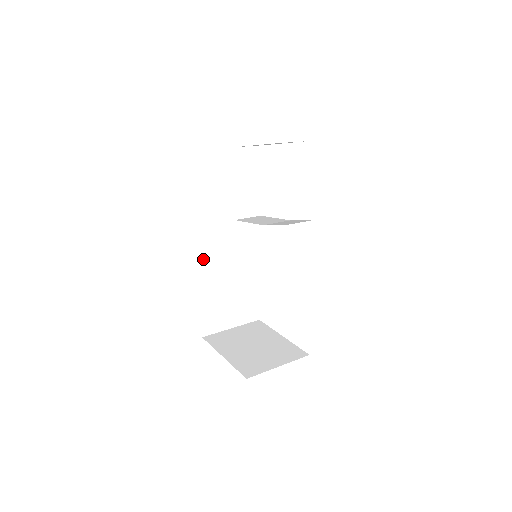
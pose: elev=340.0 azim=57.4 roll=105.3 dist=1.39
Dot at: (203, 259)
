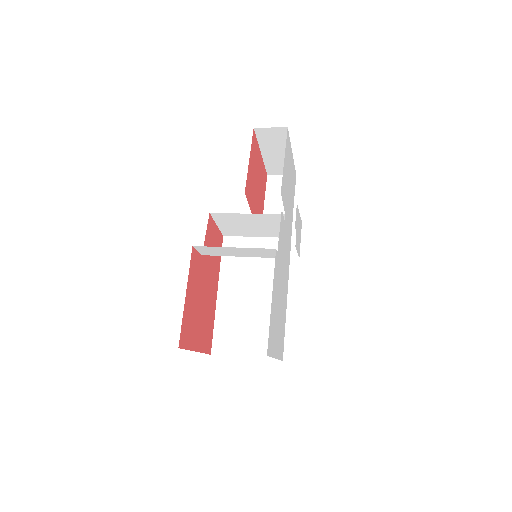
Dot at: (224, 269)
